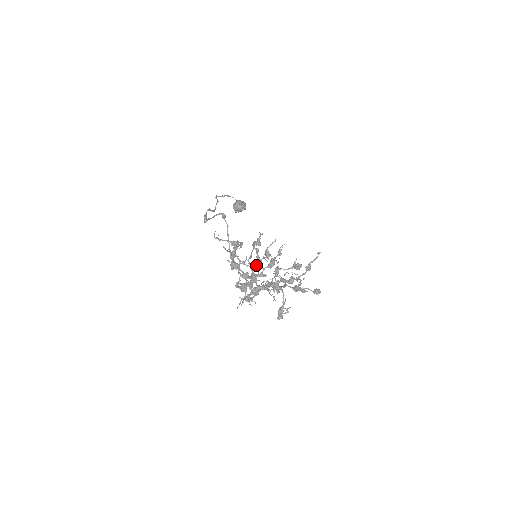
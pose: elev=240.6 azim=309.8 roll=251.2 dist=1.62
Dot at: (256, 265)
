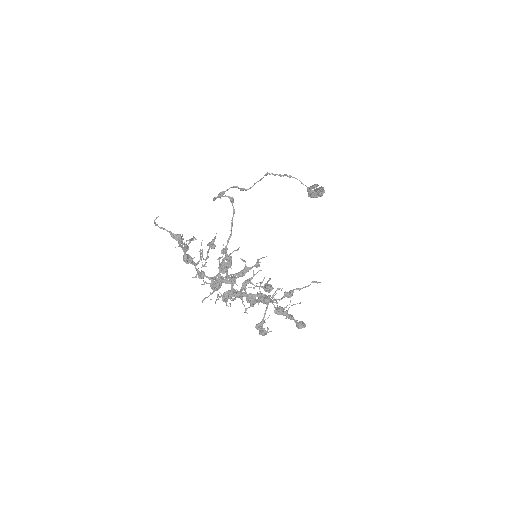
Dot at: (220, 268)
